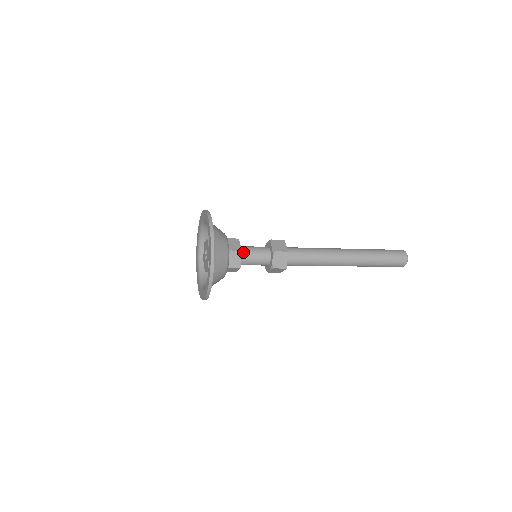
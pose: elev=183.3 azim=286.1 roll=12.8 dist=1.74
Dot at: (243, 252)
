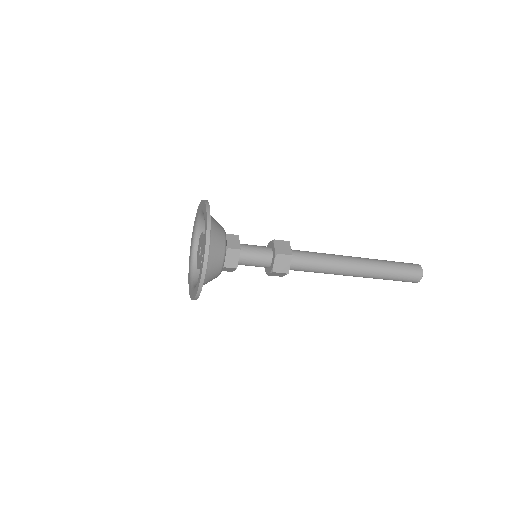
Dot at: (242, 251)
